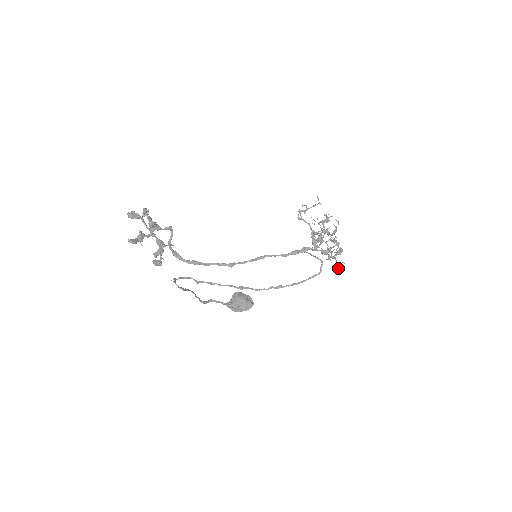
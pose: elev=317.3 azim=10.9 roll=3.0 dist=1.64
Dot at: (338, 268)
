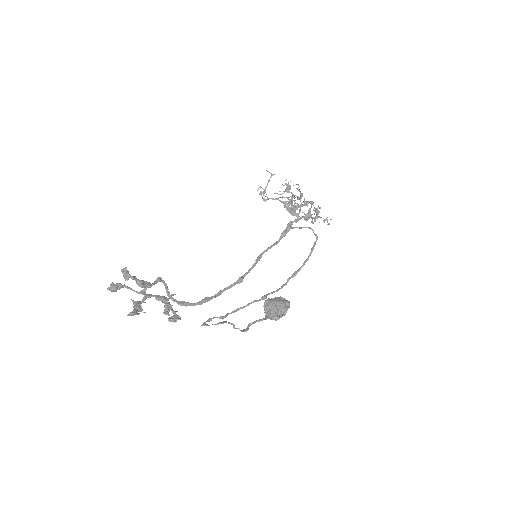
Dot at: (328, 223)
